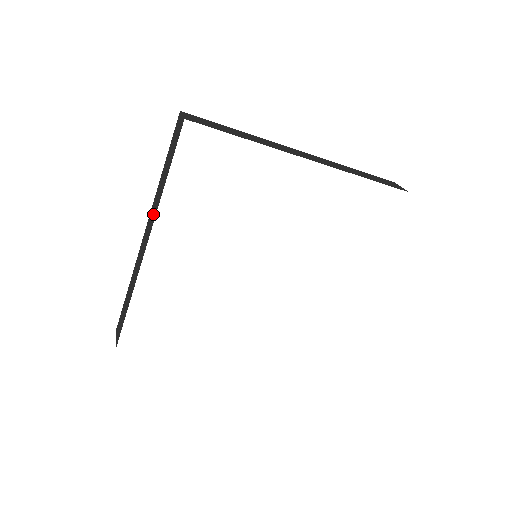
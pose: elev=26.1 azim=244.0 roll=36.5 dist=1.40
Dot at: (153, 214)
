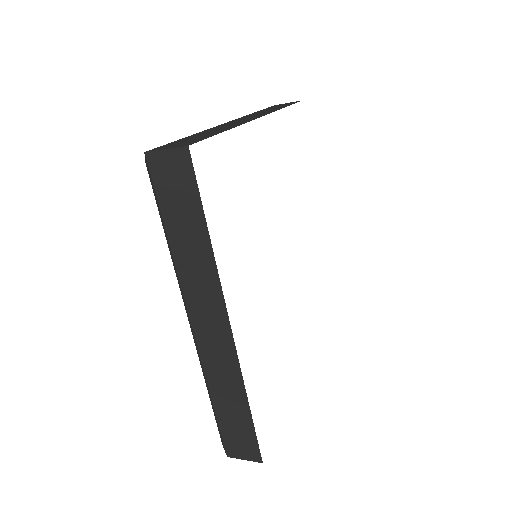
Dot at: (260, 114)
